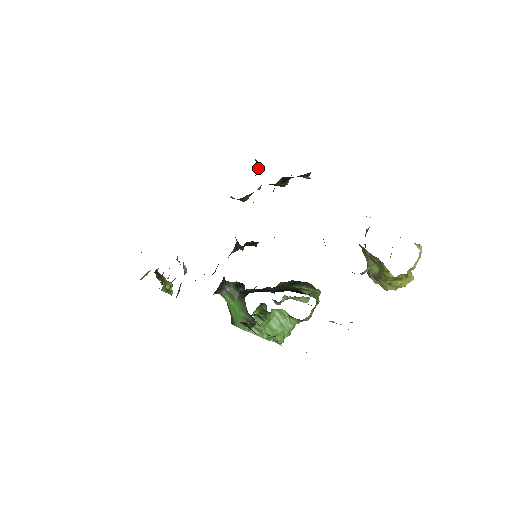
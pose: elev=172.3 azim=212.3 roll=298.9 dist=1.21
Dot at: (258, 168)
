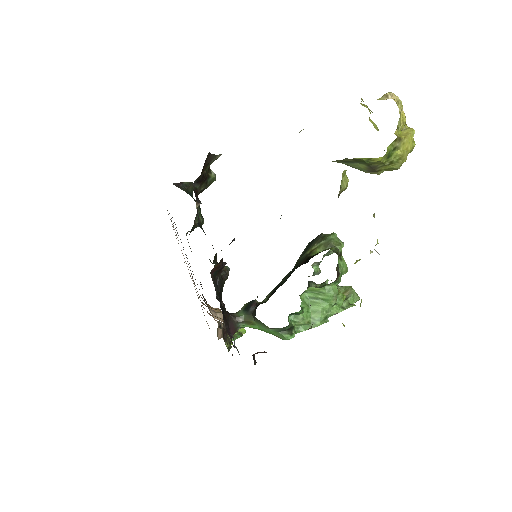
Dot at: (185, 187)
